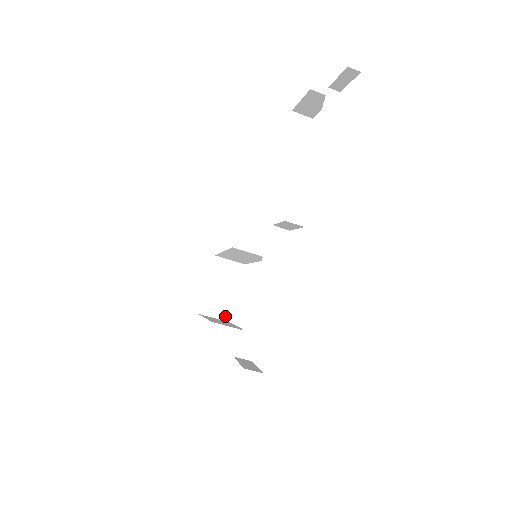
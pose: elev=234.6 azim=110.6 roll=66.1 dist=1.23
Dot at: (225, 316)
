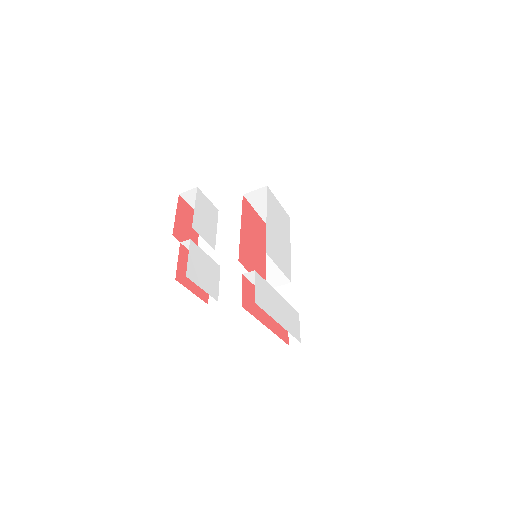
Dot at: occluded
